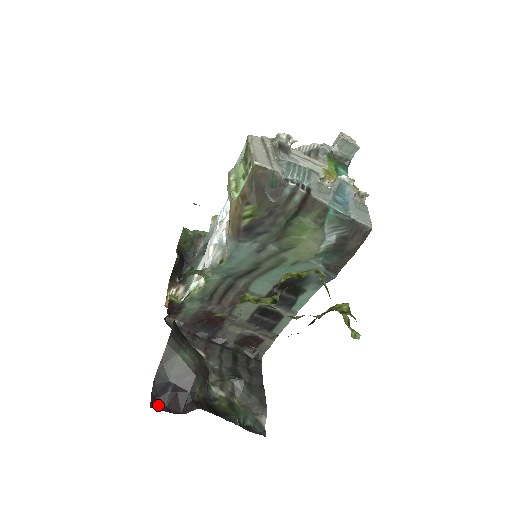
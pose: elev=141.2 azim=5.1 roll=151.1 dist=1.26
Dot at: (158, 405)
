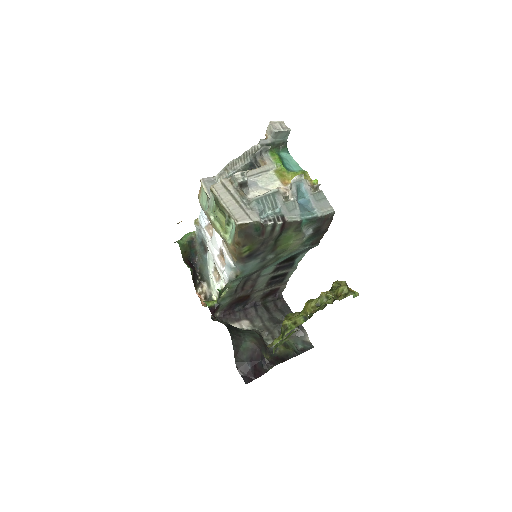
Dot at: (249, 379)
